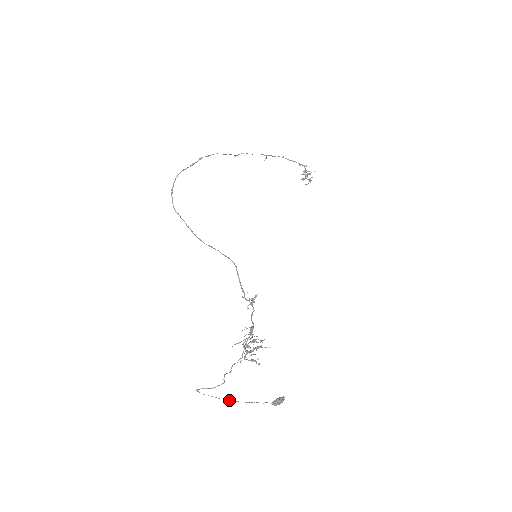
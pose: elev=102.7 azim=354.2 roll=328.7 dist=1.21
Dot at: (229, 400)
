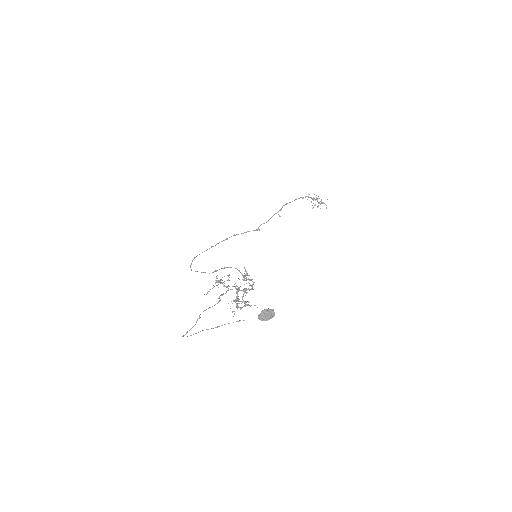
Dot at: occluded
